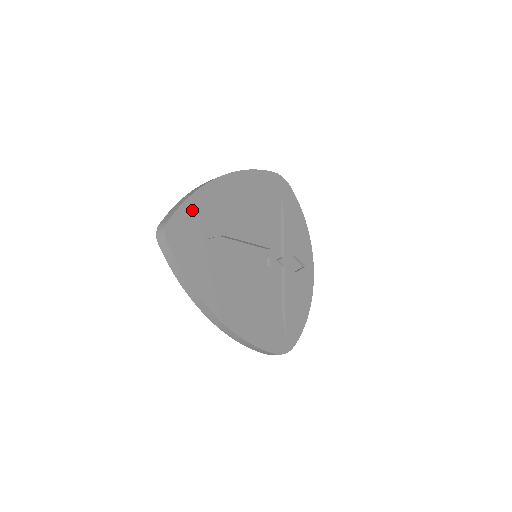
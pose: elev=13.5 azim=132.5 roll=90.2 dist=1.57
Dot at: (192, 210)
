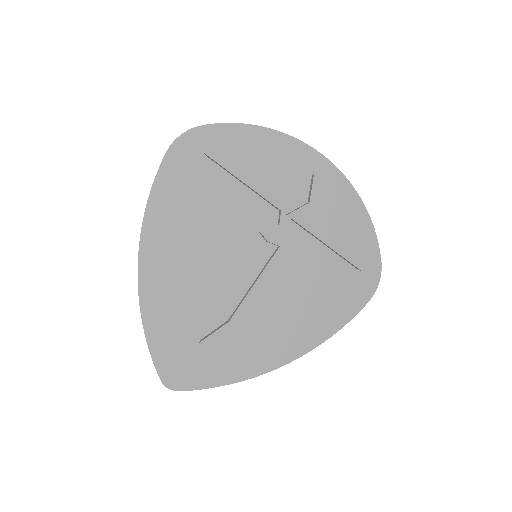
Dot at: (161, 339)
